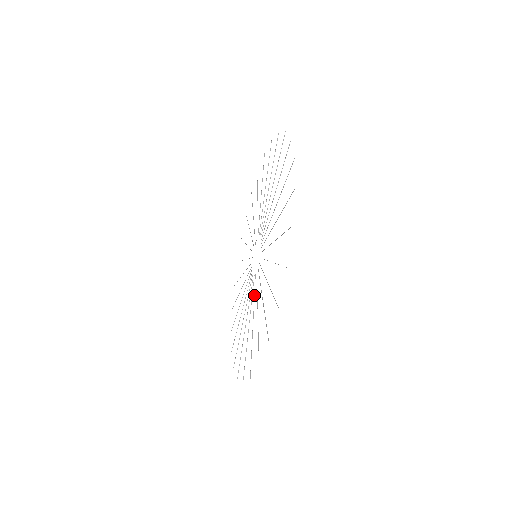
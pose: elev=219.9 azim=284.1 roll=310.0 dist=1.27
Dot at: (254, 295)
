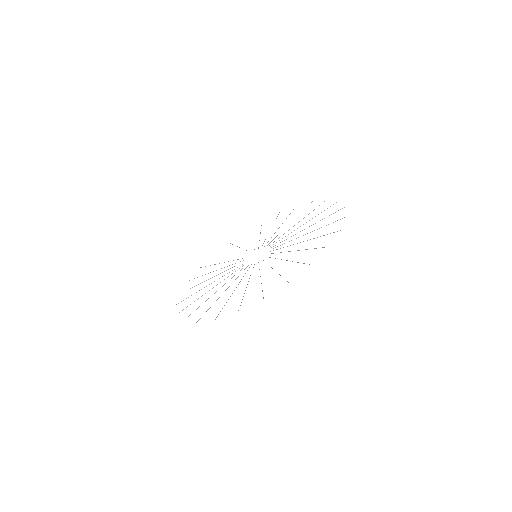
Dot at: occluded
